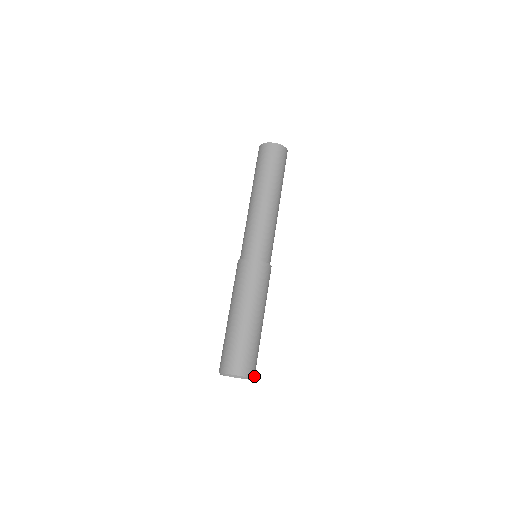
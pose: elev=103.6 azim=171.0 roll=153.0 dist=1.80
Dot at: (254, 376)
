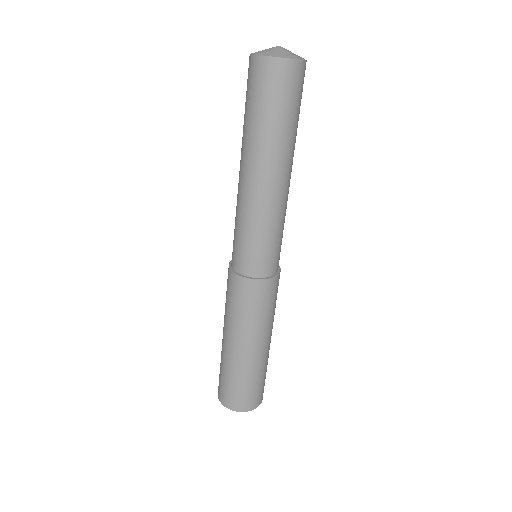
Dot at: (258, 405)
